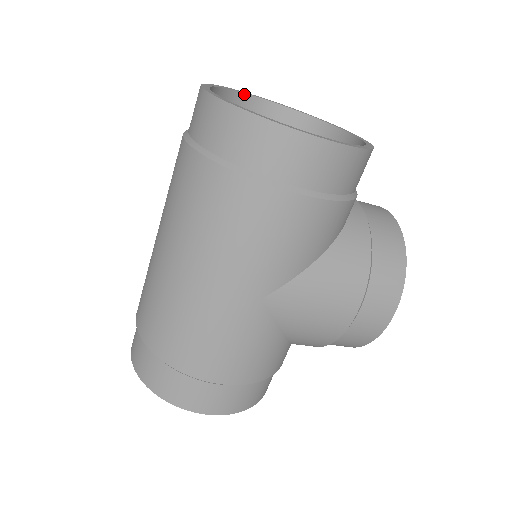
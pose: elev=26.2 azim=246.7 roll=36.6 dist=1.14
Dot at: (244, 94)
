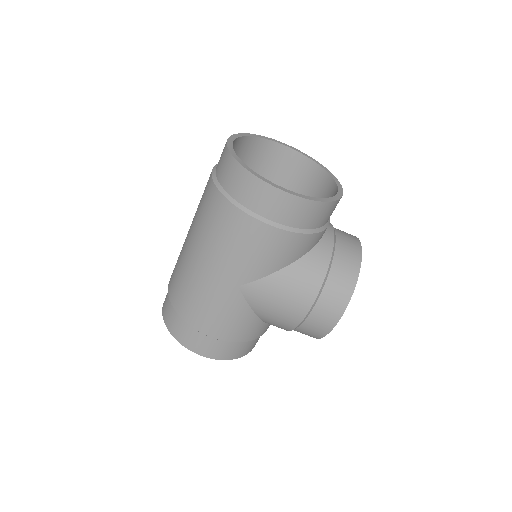
Dot at: (270, 141)
